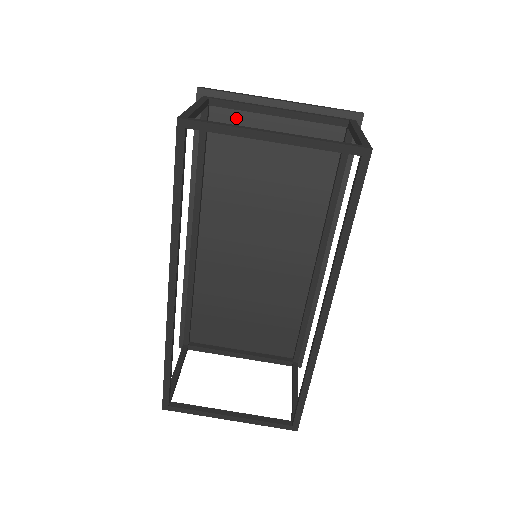
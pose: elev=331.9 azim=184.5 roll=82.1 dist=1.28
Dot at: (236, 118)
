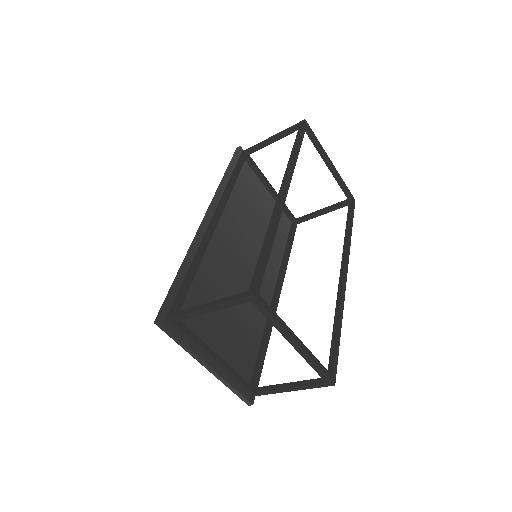
Dot at: (252, 175)
